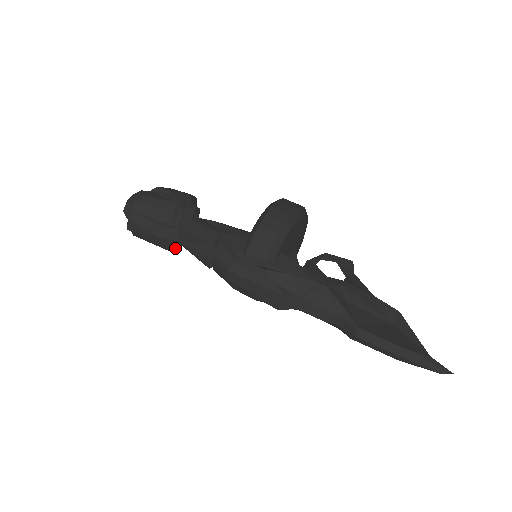
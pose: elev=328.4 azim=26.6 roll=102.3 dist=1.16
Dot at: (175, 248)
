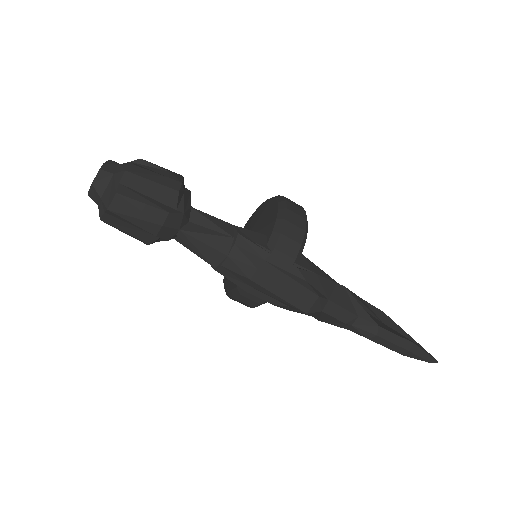
Dot at: (154, 242)
